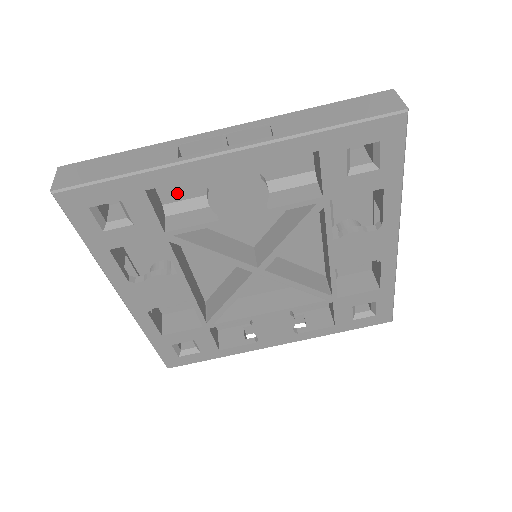
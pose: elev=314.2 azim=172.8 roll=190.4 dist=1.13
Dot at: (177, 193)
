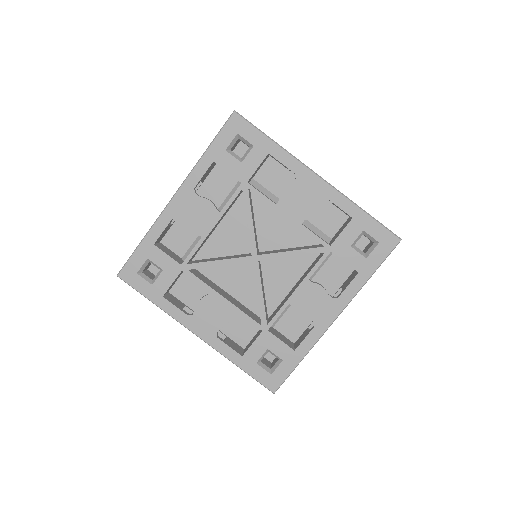
Dot at: (183, 246)
